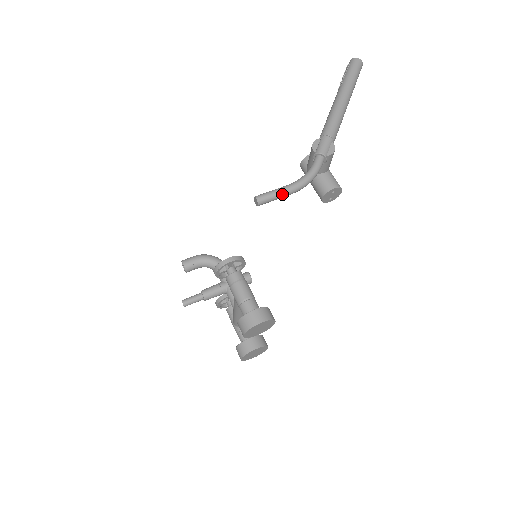
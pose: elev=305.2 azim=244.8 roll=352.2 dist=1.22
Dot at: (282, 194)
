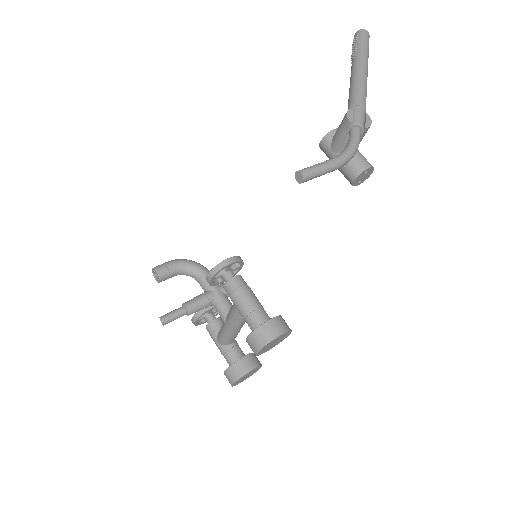
Dot at: (328, 169)
